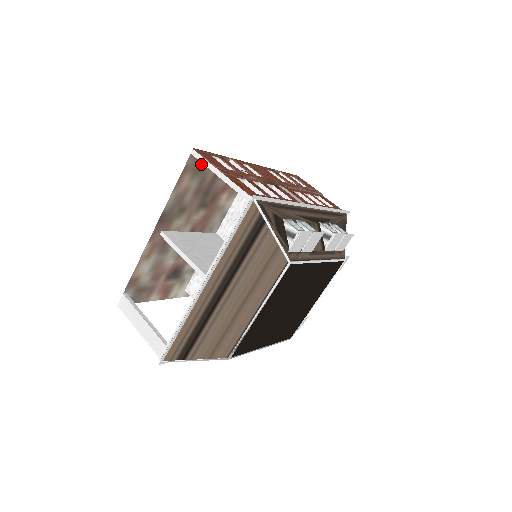
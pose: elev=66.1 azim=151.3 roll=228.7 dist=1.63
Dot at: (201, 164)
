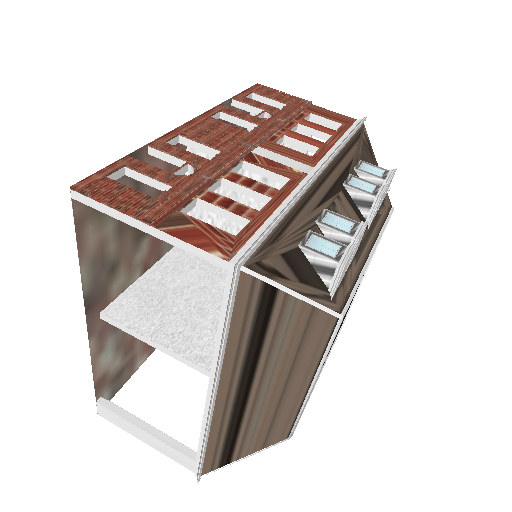
Dot at: occluded
